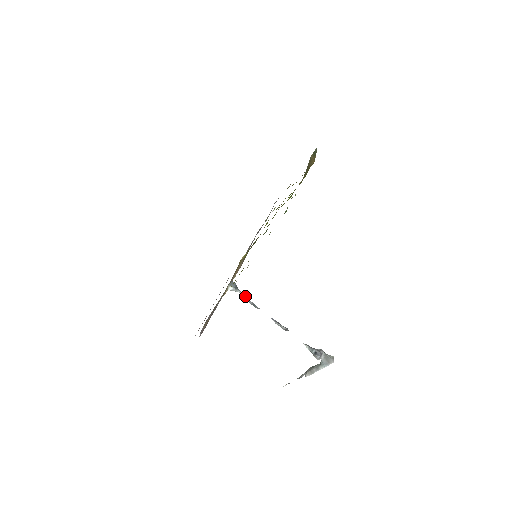
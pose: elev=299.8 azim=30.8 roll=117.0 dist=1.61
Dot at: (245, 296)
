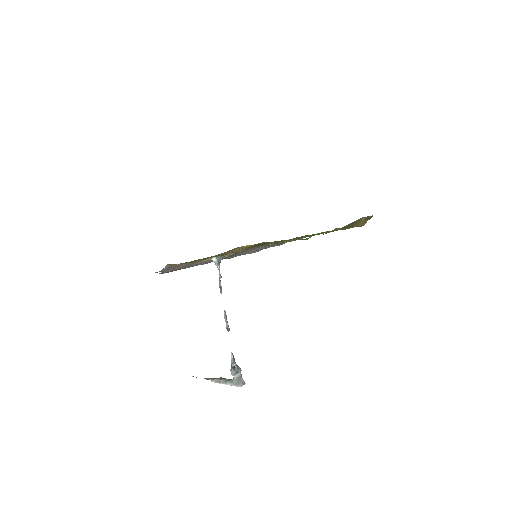
Dot at: (220, 275)
